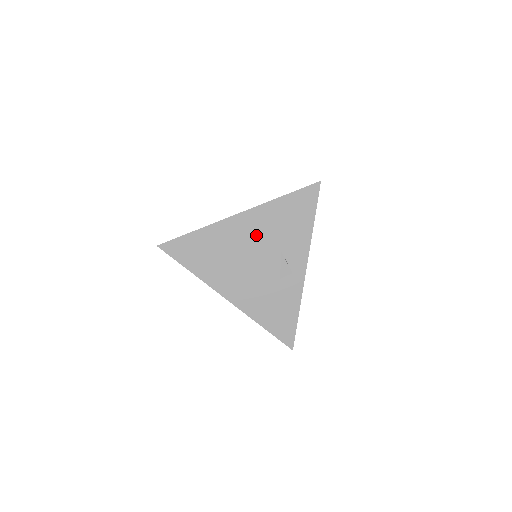
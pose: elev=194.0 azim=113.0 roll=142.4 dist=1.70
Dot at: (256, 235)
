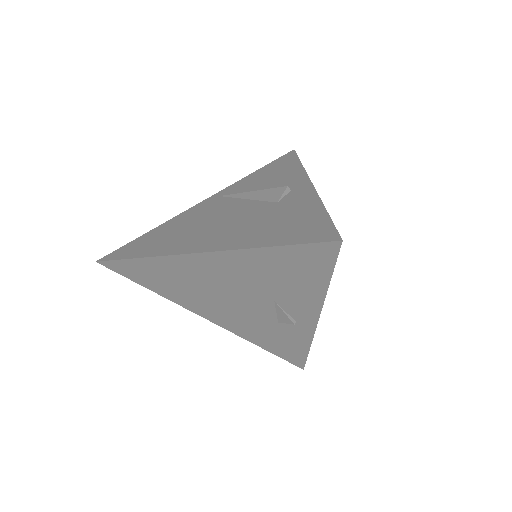
Dot at: (231, 279)
